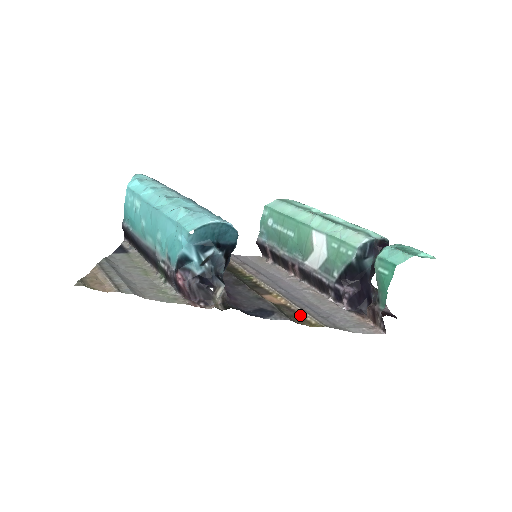
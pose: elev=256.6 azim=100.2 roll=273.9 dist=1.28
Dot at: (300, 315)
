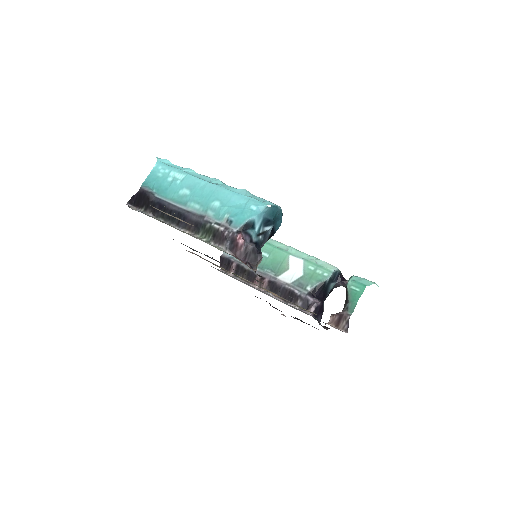
Dot at: occluded
